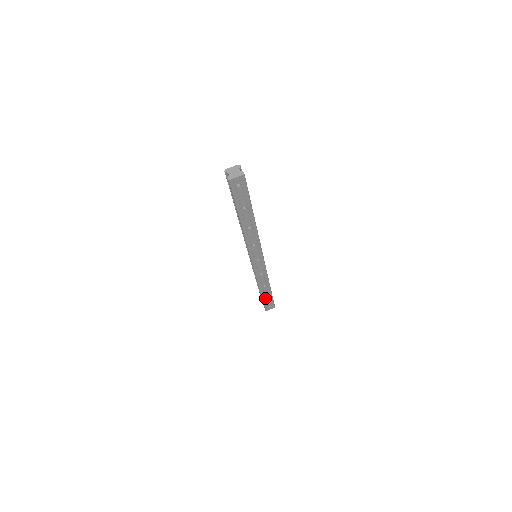
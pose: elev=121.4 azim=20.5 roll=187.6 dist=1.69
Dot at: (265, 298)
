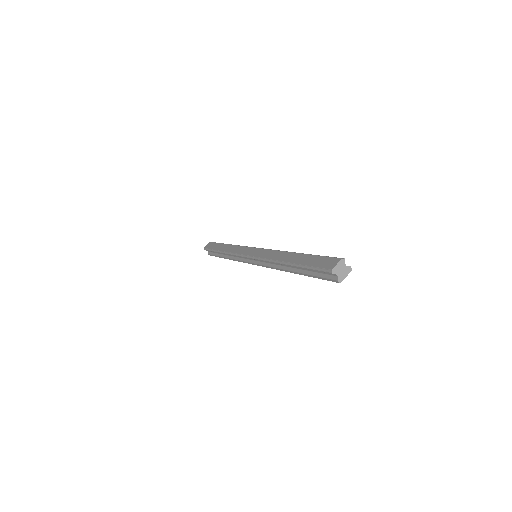
Dot at: occluded
